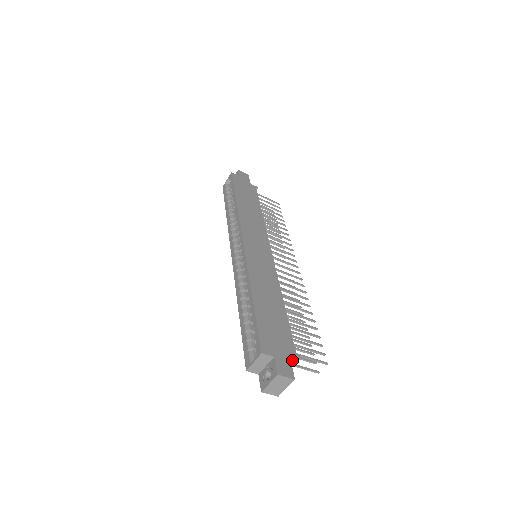
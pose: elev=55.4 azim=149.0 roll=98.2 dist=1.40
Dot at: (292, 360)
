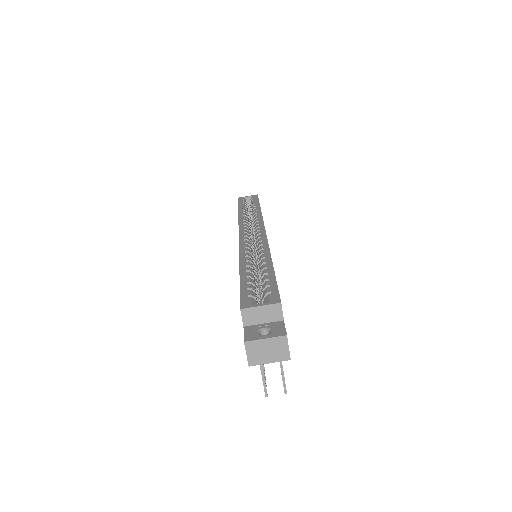
Dot at: occluded
